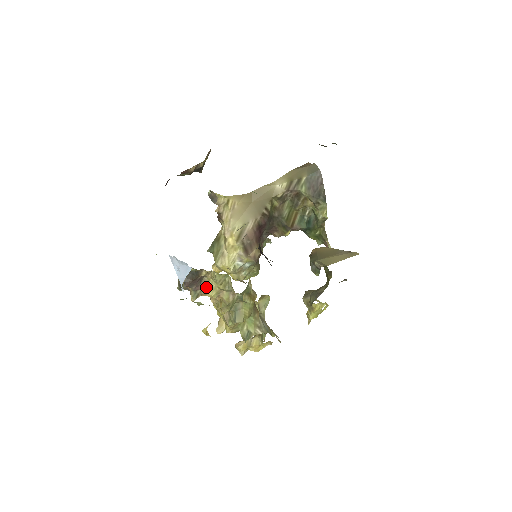
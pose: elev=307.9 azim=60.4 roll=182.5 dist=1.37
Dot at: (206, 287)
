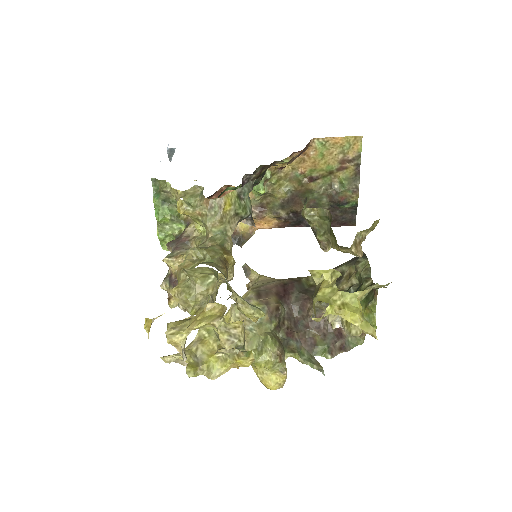
Dot at: (185, 253)
